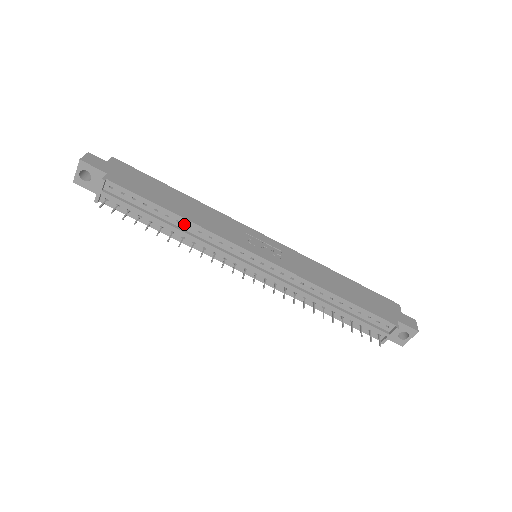
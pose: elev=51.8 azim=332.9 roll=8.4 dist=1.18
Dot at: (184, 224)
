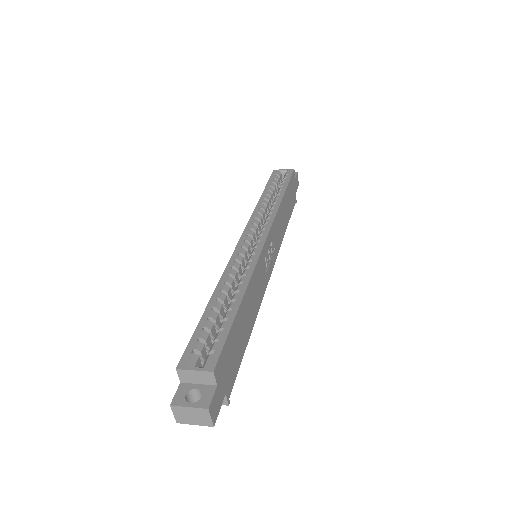
Dot at: occluded
